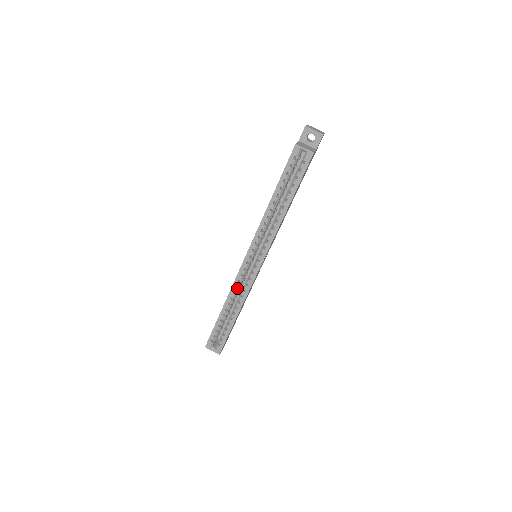
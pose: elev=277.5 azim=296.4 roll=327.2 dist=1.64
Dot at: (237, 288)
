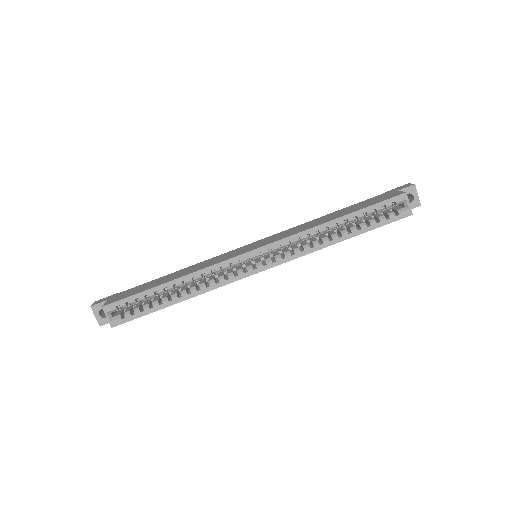
Dot at: (212, 273)
